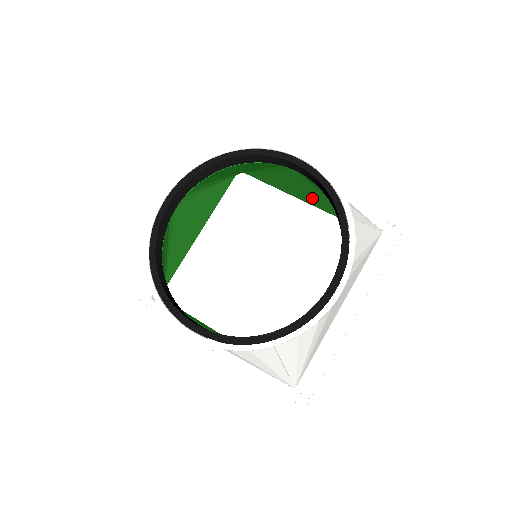
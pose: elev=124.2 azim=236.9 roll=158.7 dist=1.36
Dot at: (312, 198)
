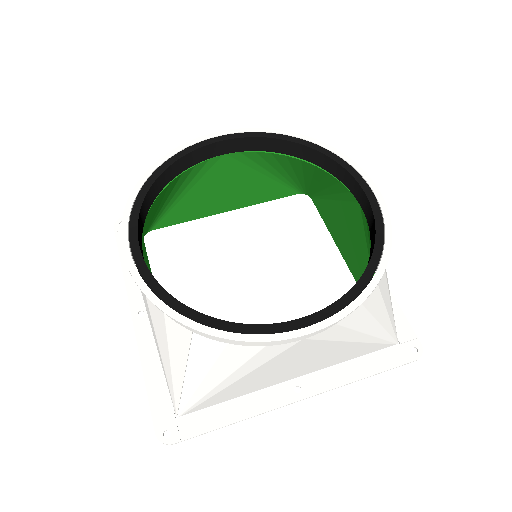
Dot at: (241, 193)
